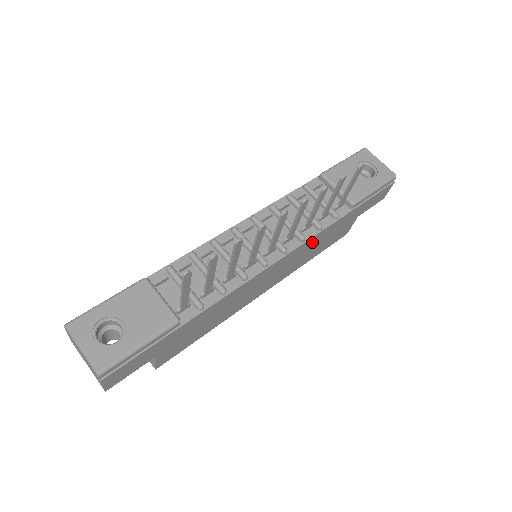
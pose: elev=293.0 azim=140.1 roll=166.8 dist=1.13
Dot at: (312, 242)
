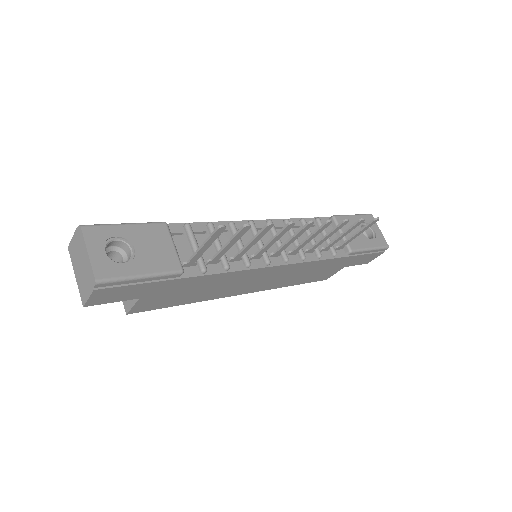
Dot at: (306, 267)
